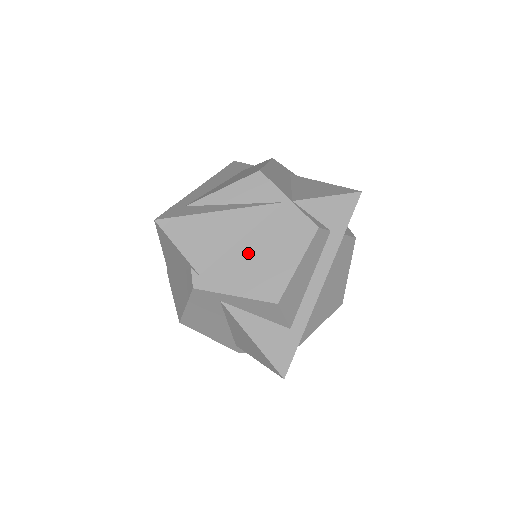
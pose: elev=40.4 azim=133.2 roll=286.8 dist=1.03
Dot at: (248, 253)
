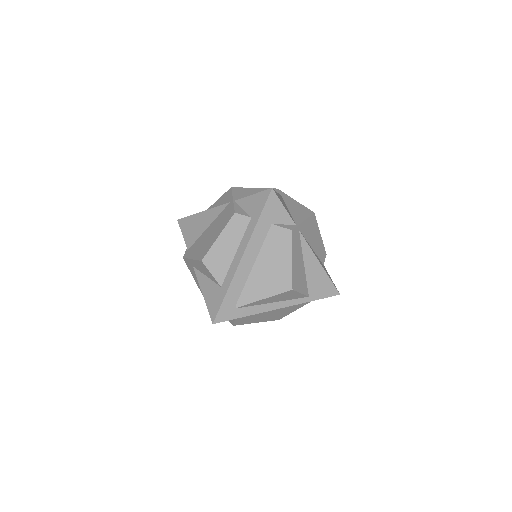
Dot at: (206, 234)
